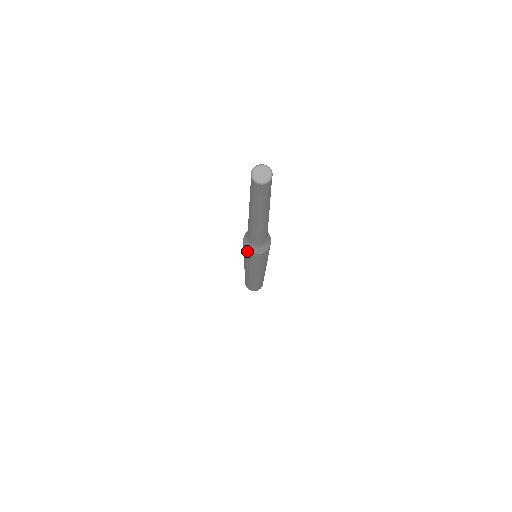
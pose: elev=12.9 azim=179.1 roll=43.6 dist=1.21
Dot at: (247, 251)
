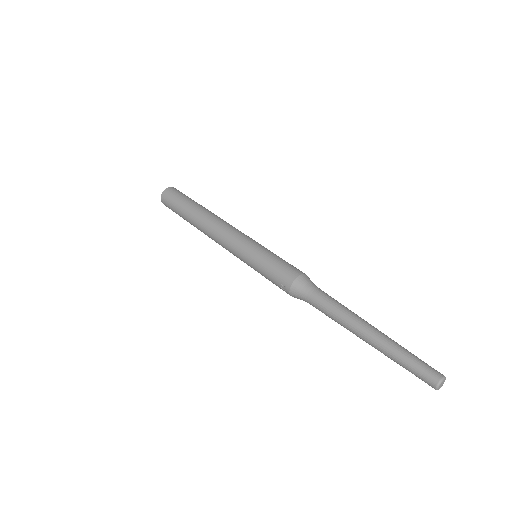
Dot at: occluded
